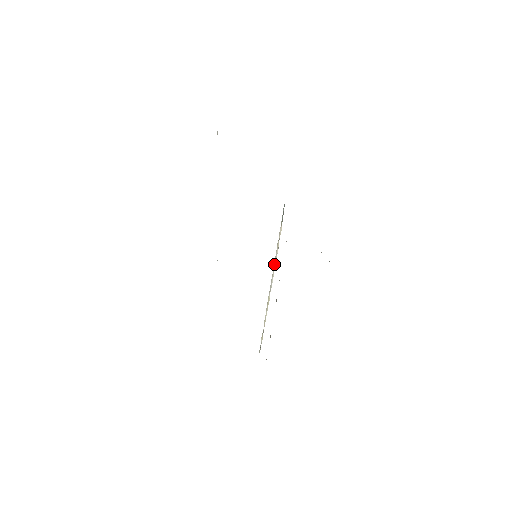
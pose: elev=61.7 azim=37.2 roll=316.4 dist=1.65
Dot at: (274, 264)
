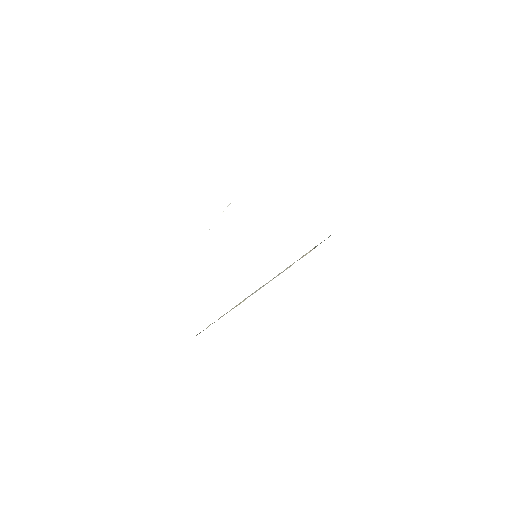
Dot at: (274, 277)
